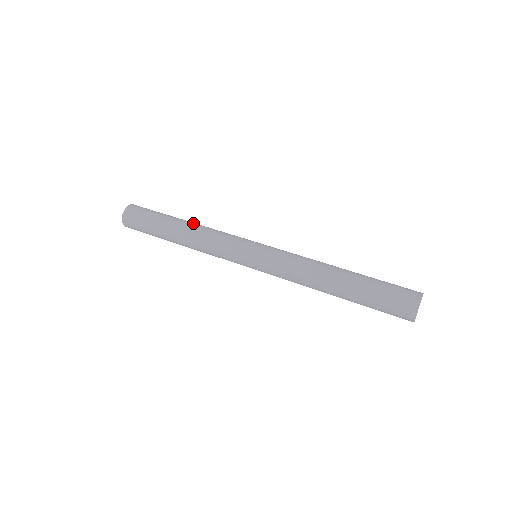
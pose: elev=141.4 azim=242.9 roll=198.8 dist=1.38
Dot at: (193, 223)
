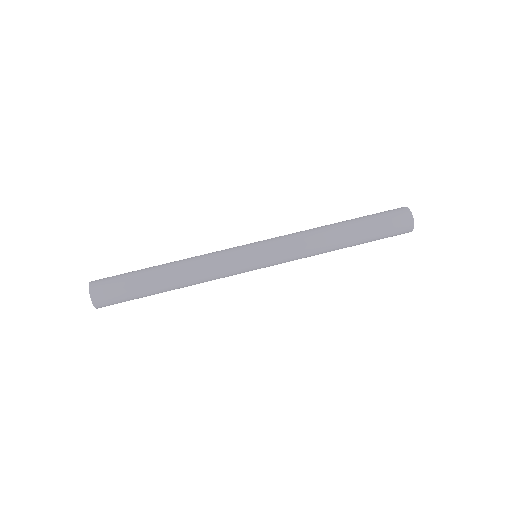
Dot at: (176, 262)
